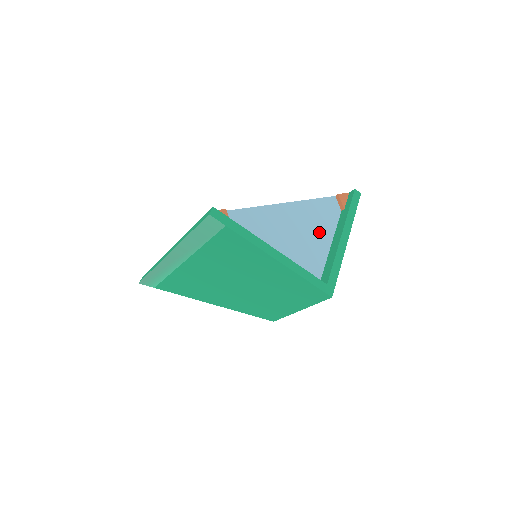
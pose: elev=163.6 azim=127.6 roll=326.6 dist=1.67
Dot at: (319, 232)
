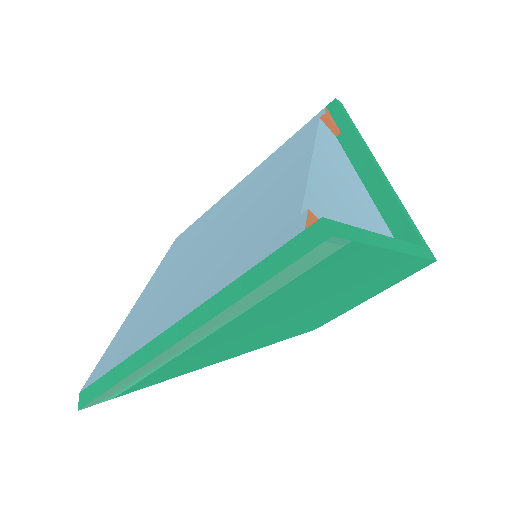
Dot at: (352, 179)
